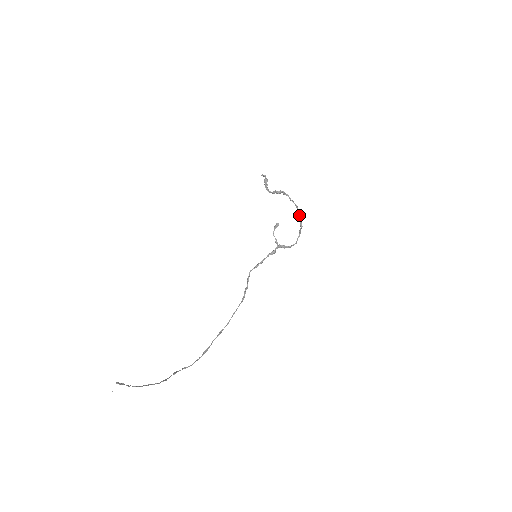
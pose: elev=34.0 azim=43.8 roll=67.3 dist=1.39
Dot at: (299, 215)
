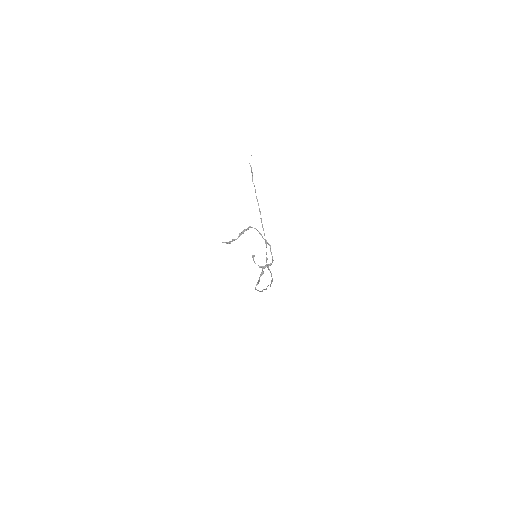
Dot at: (264, 239)
